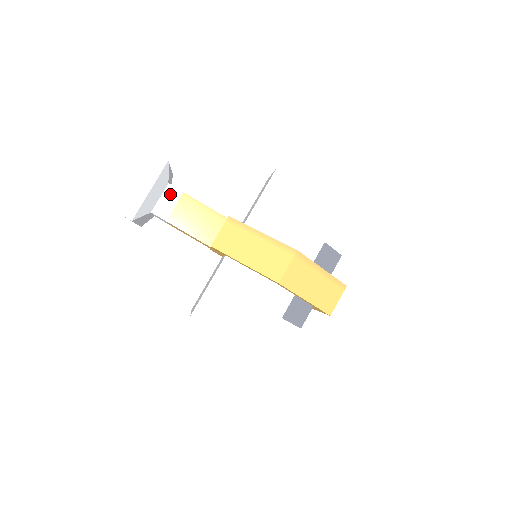
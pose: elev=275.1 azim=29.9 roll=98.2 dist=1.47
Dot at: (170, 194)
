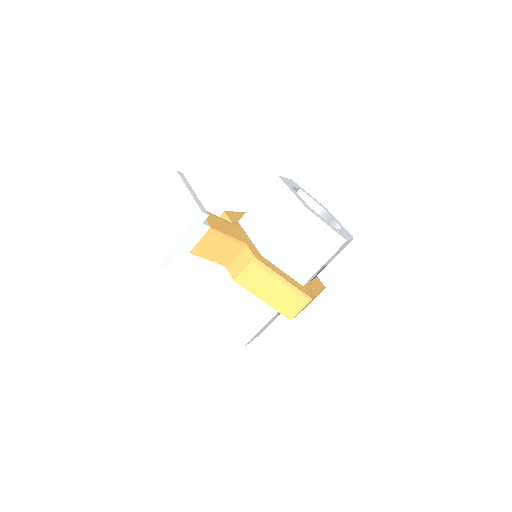
Dot at: (197, 230)
